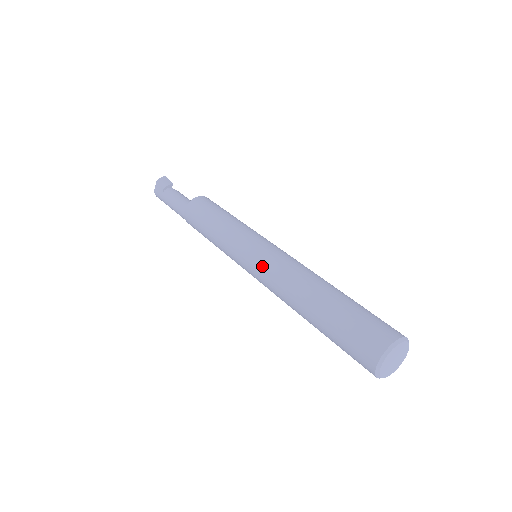
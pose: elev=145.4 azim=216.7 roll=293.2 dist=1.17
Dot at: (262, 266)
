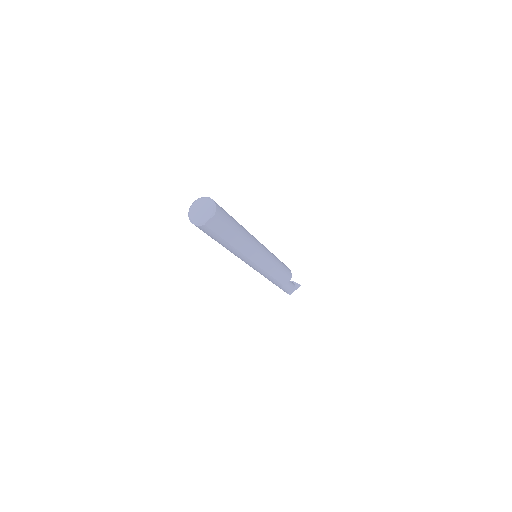
Dot at: occluded
